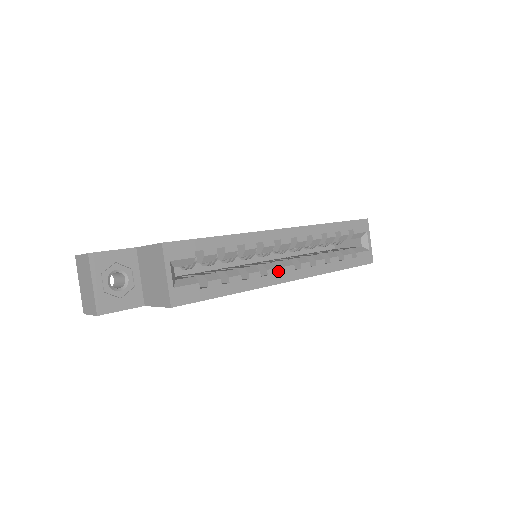
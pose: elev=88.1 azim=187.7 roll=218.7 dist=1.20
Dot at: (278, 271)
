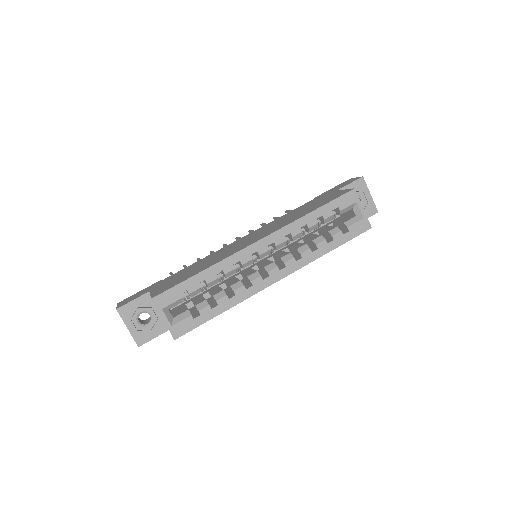
Dot at: (266, 274)
